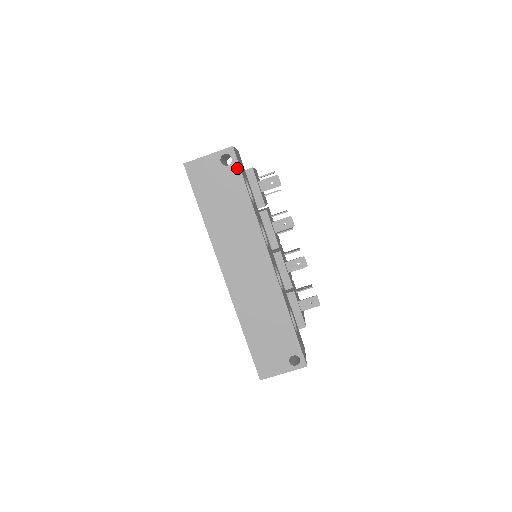
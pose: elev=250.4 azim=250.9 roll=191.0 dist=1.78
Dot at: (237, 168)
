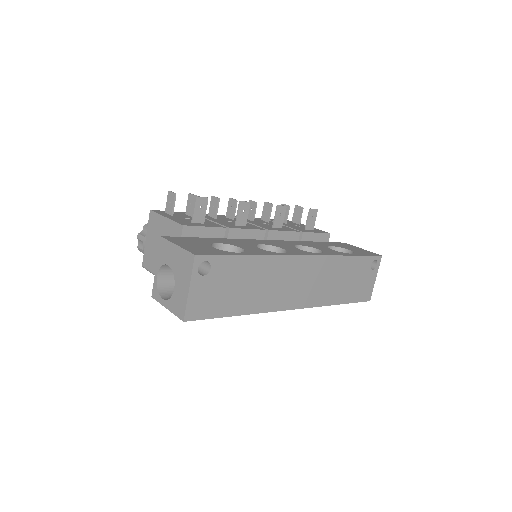
Dot at: (218, 259)
